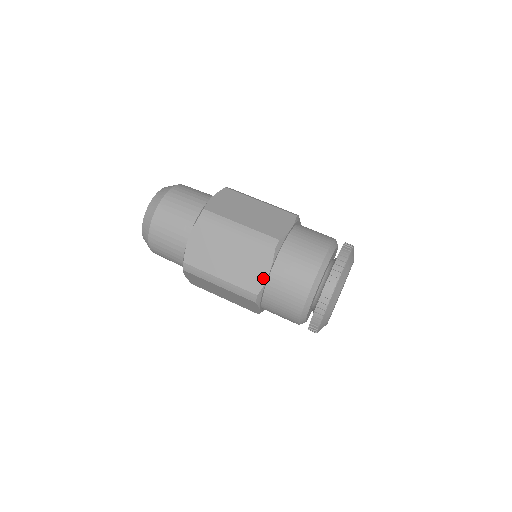
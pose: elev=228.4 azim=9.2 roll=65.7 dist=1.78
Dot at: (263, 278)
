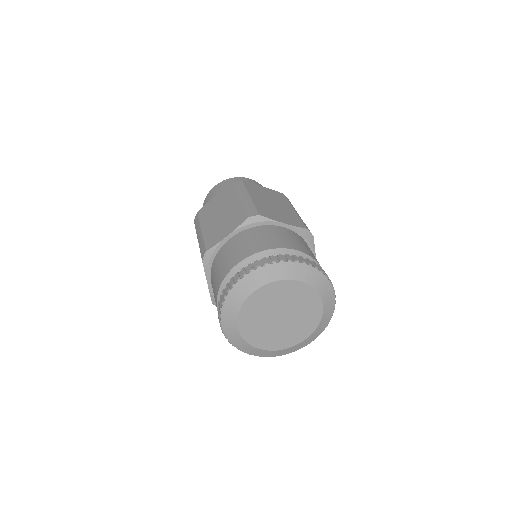
Dot at: (208, 287)
